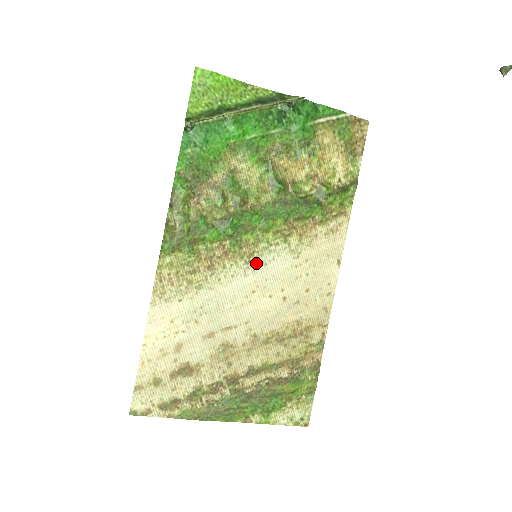
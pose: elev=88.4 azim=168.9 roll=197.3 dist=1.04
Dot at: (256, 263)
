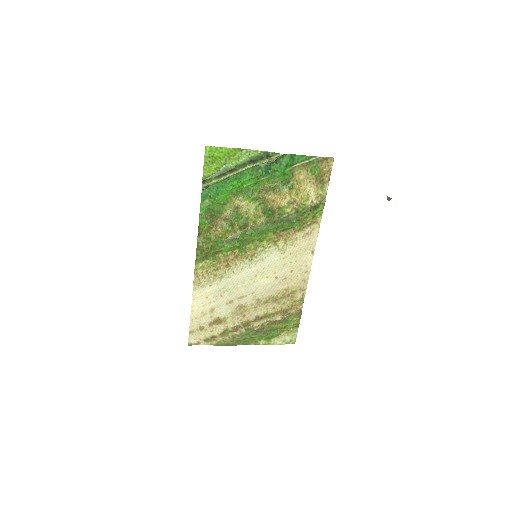
Dot at: (256, 260)
